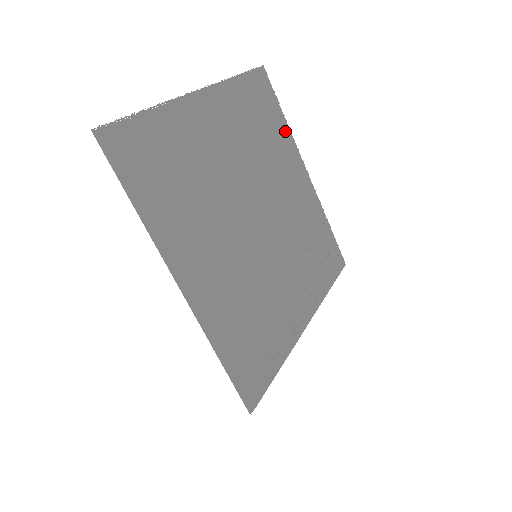
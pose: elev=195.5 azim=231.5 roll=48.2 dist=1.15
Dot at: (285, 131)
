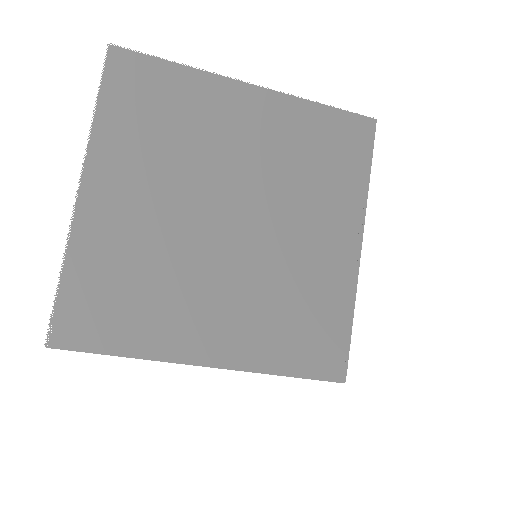
Dot at: (191, 81)
